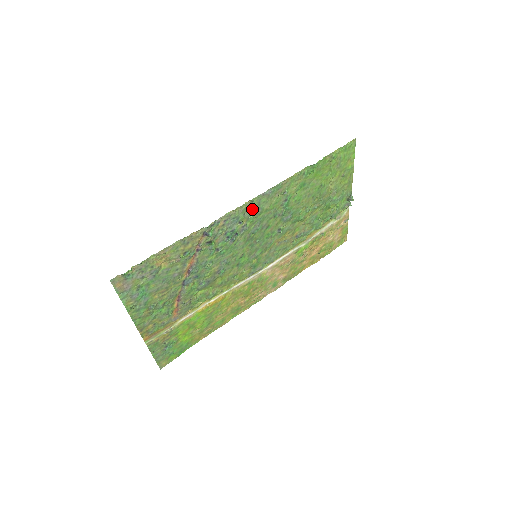
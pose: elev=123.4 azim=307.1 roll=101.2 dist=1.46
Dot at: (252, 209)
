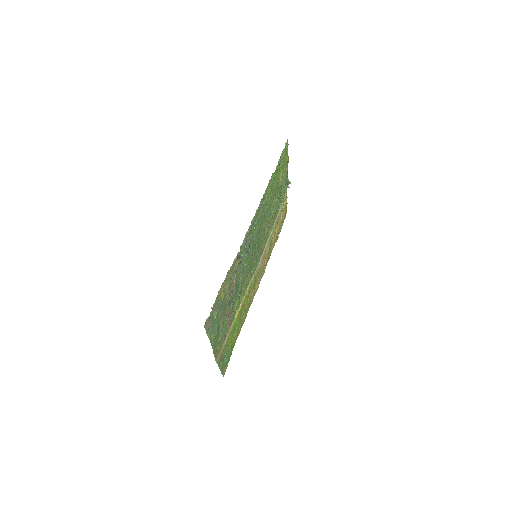
Dot at: (254, 223)
